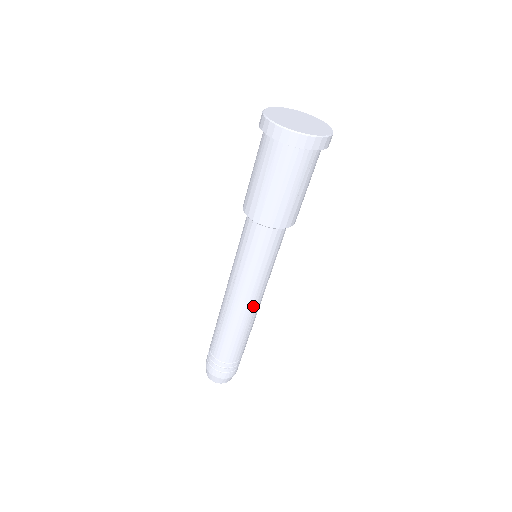
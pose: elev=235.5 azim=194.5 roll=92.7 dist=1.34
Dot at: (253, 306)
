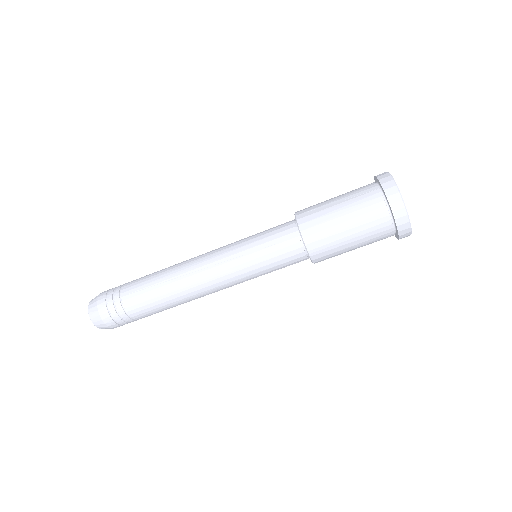
Dot at: (213, 291)
